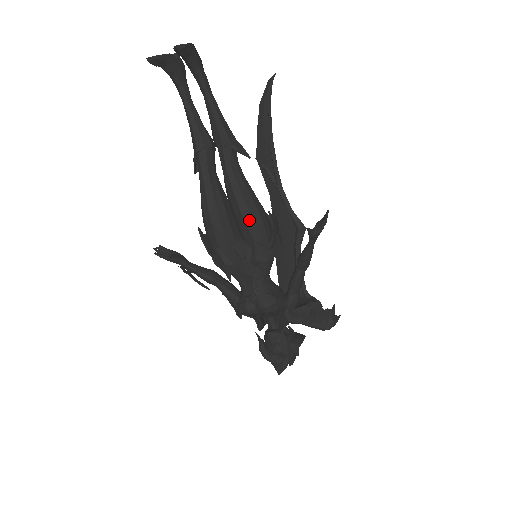
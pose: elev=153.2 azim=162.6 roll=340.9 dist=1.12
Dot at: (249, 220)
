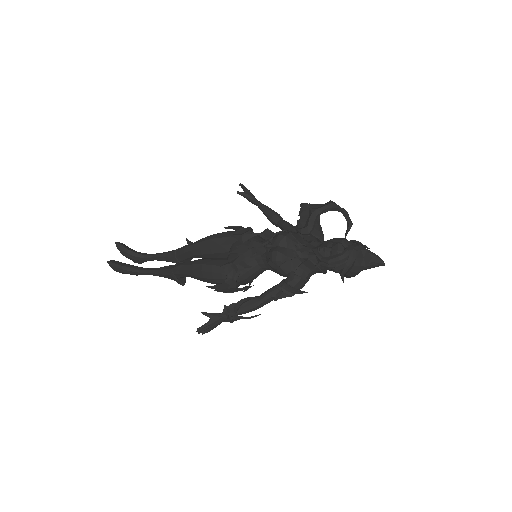
Dot at: (217, 236)
